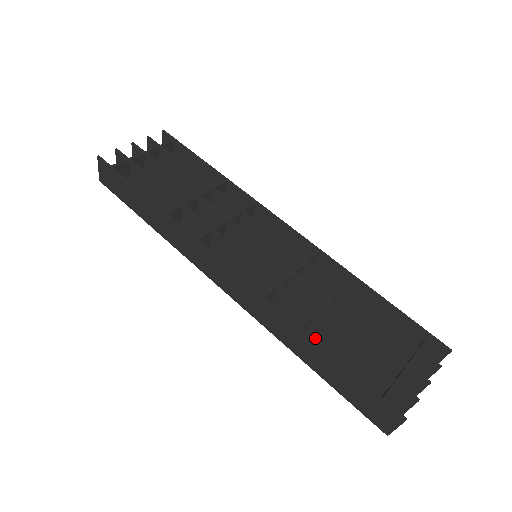
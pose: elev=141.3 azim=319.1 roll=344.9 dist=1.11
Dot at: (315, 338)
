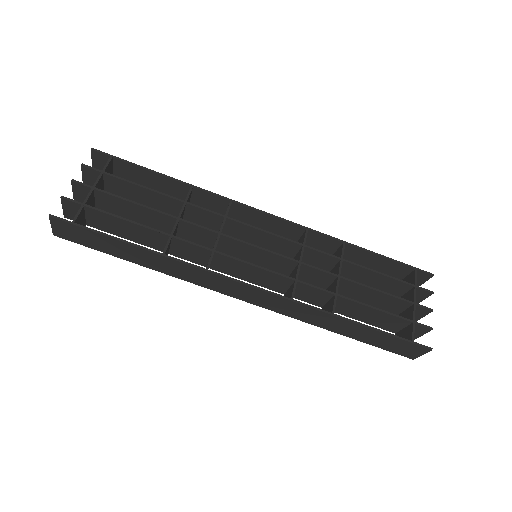
Dot at: (335, 309)
